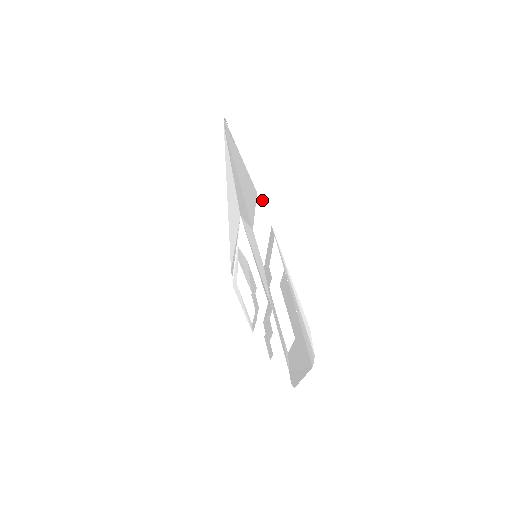
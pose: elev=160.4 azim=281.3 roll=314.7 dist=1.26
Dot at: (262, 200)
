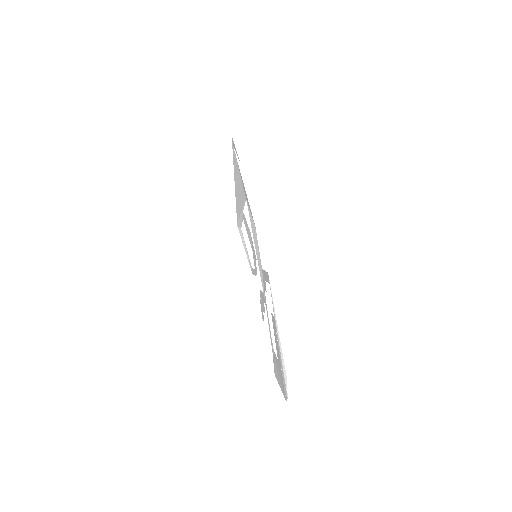
Dot at: (262, 246)
